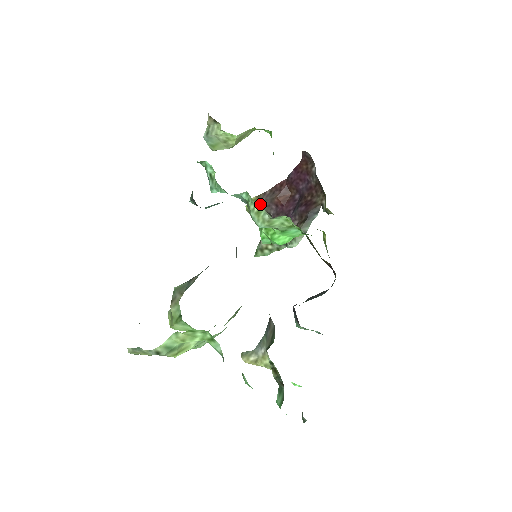
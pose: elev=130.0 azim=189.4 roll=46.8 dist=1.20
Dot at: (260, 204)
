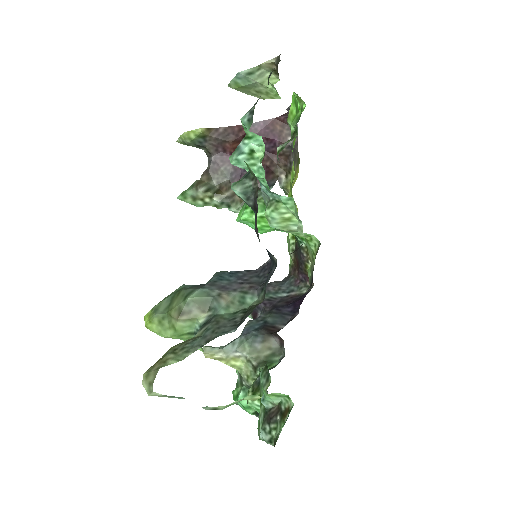
Dot at: (206, 139)
